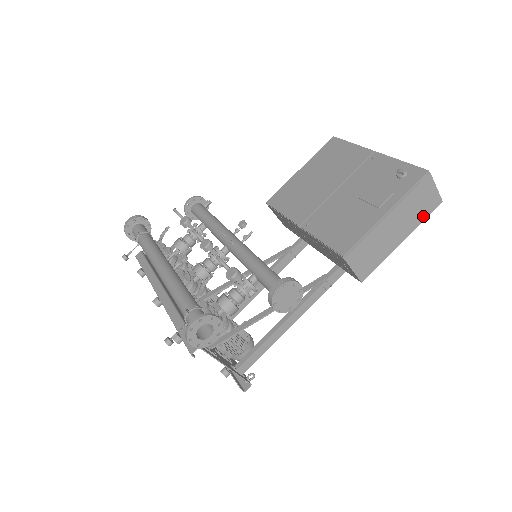
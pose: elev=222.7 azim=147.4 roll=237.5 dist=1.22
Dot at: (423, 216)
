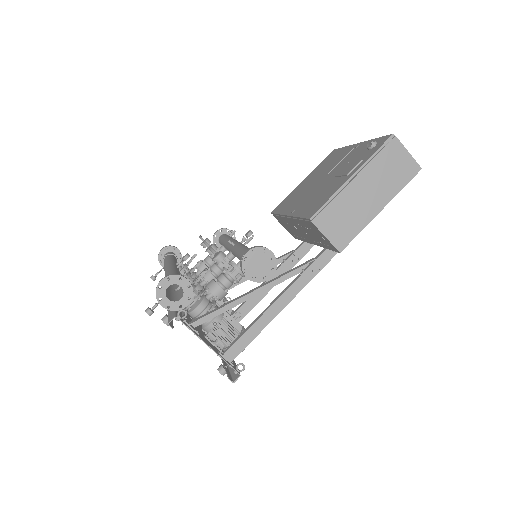
Dot at: (401, 183)
